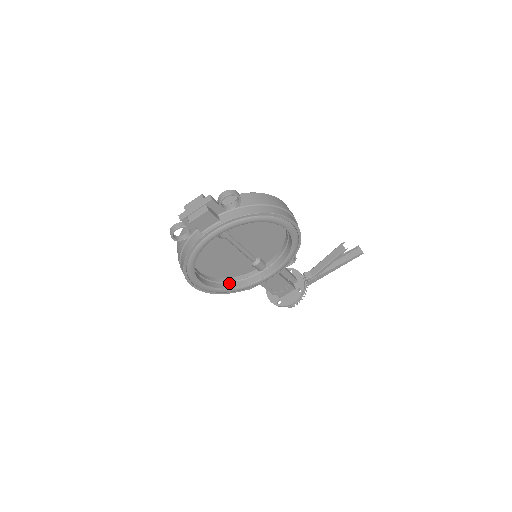
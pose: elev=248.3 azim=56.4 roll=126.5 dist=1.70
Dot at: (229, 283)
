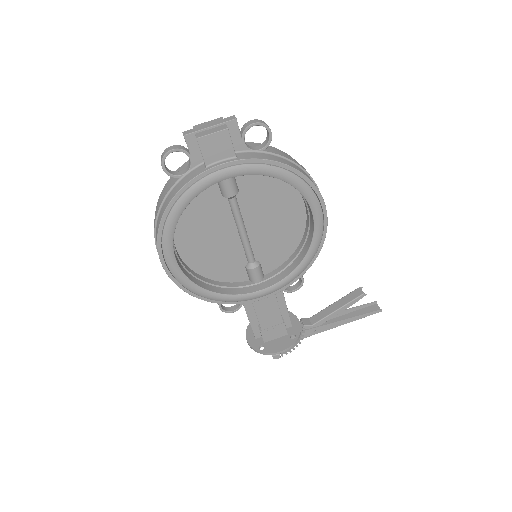
Dot at: (209, 285)
